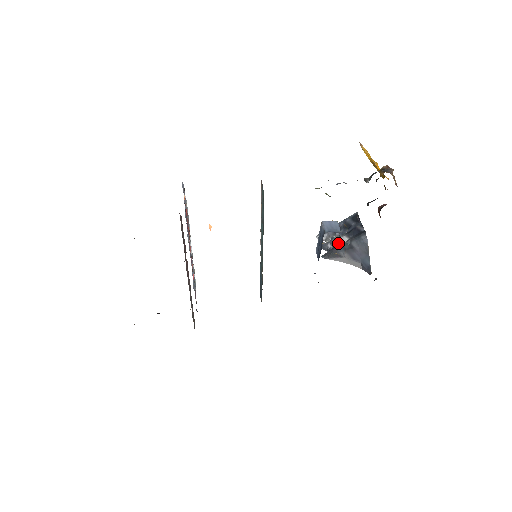
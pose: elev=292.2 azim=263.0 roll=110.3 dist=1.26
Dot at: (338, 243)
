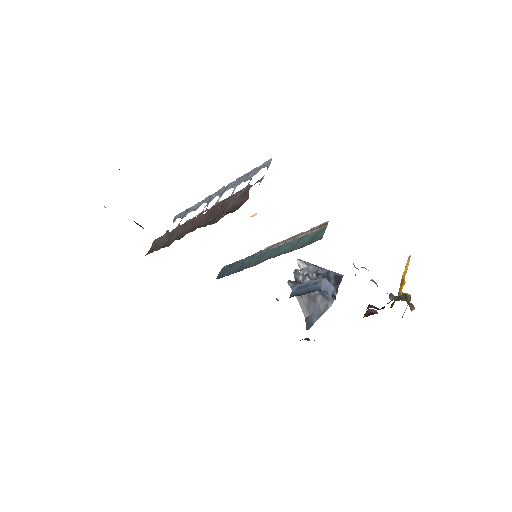
Dot at: occluded
